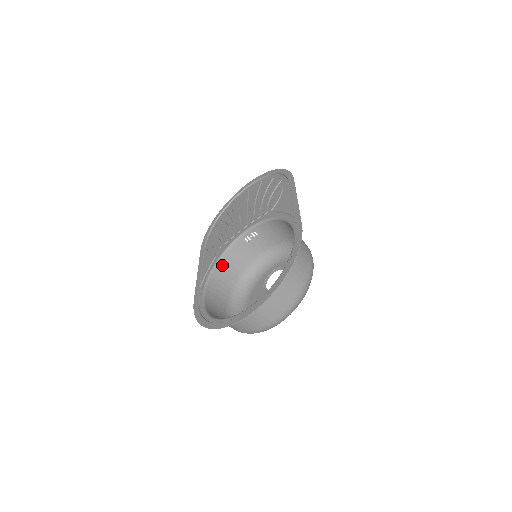
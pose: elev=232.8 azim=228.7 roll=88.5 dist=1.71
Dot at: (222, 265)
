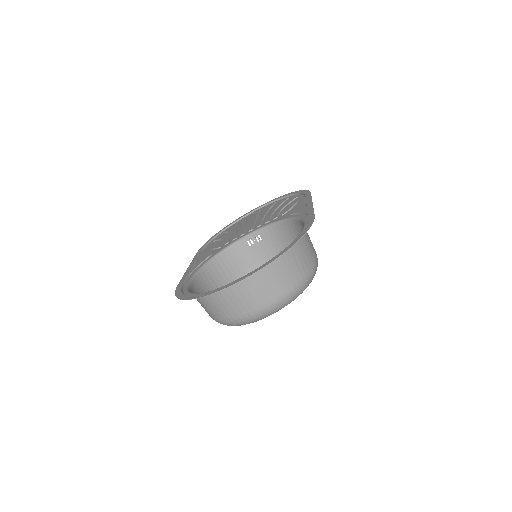
Dot at: (217, 263)
